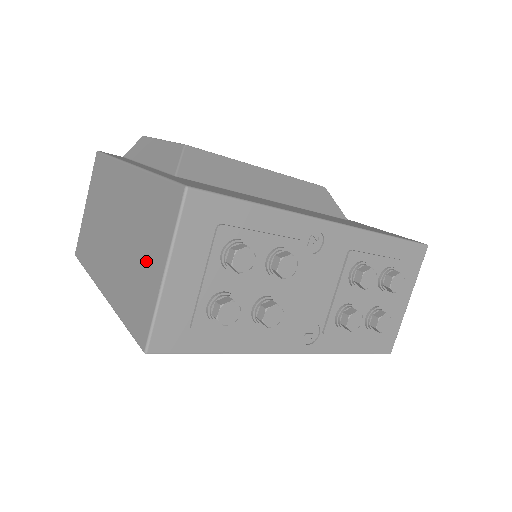
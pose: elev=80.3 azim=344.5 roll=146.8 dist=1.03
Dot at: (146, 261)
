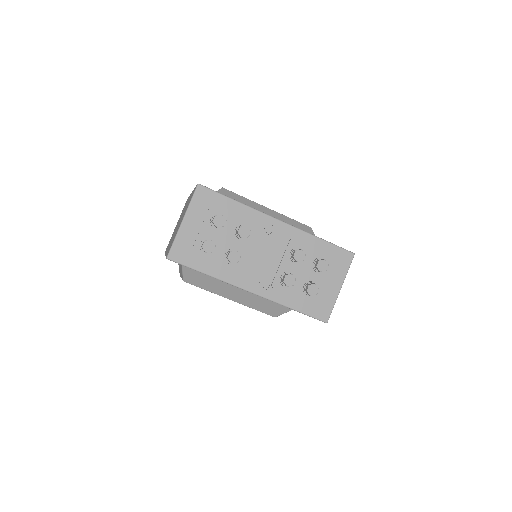
Dot at: occluded
